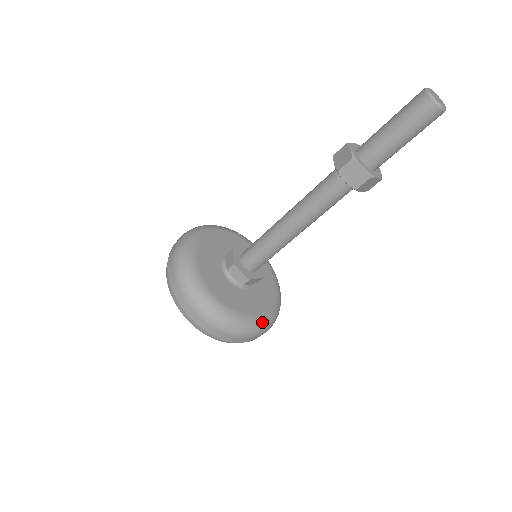
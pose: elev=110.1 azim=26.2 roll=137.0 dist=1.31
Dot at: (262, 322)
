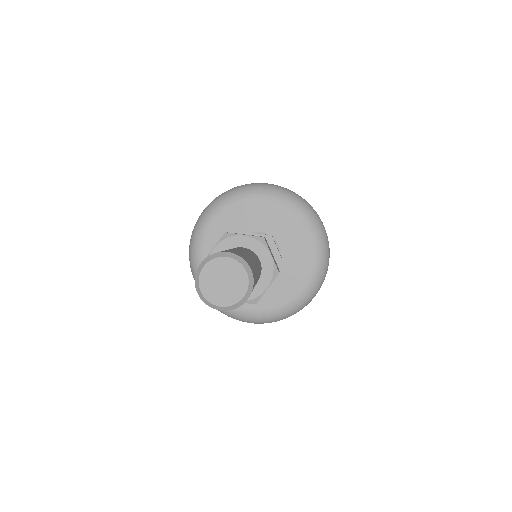
Dot at: (251, 316)
